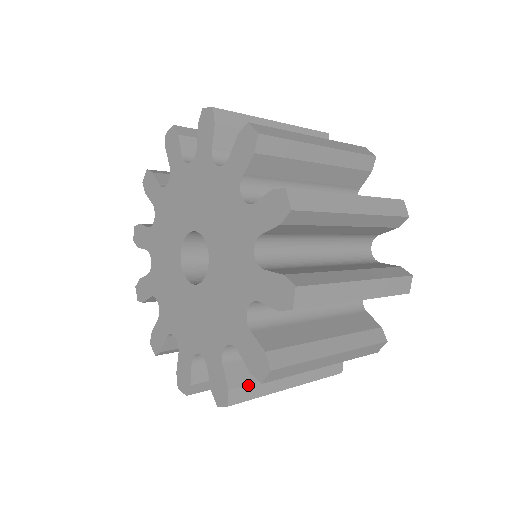
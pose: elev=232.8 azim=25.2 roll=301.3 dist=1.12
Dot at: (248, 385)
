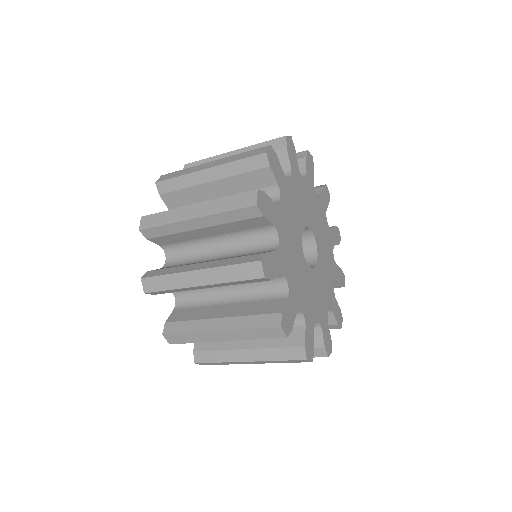
Dot at: (162, 269)
